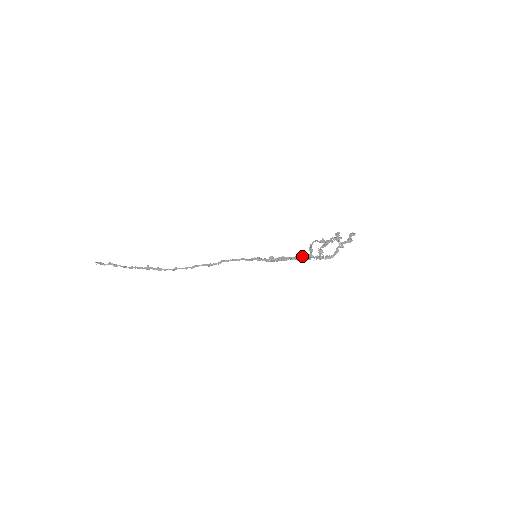
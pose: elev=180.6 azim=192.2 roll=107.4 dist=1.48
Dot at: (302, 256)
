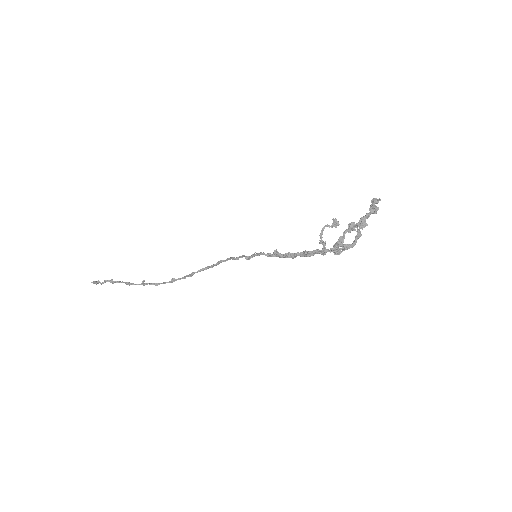
Dot at: (313, 252)
